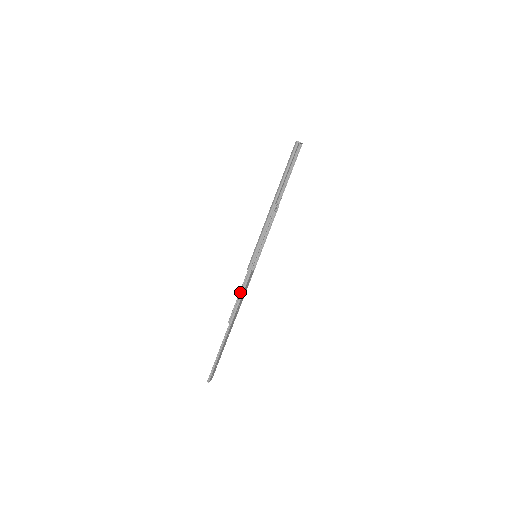
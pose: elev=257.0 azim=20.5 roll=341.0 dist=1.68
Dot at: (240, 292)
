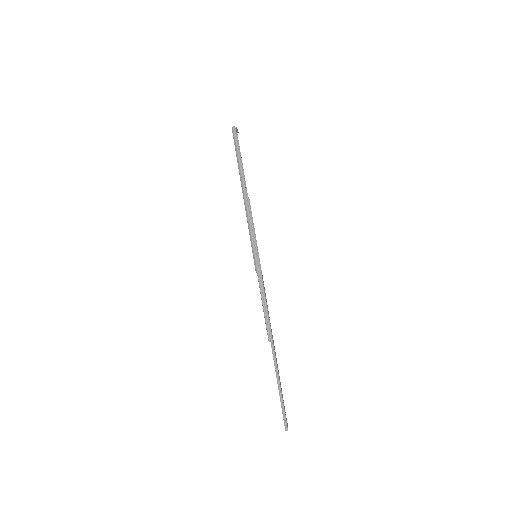
Dot at: (262, 301)
